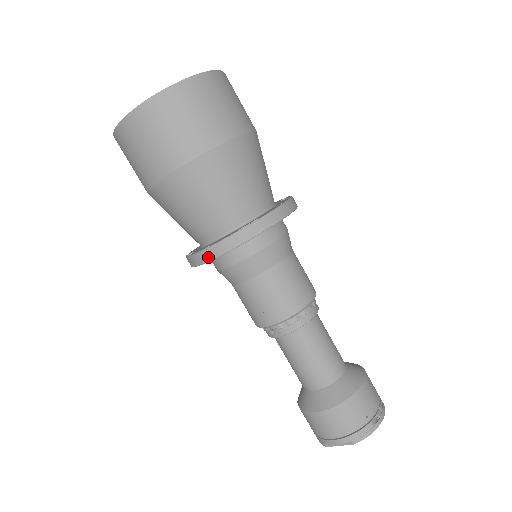
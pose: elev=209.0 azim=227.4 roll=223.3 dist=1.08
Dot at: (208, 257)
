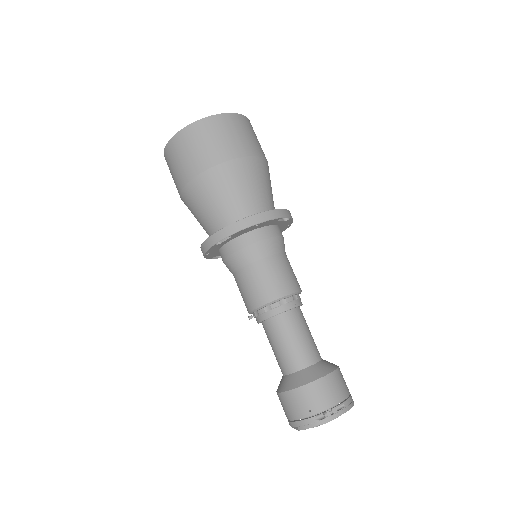
Dot at: (203, 253)
